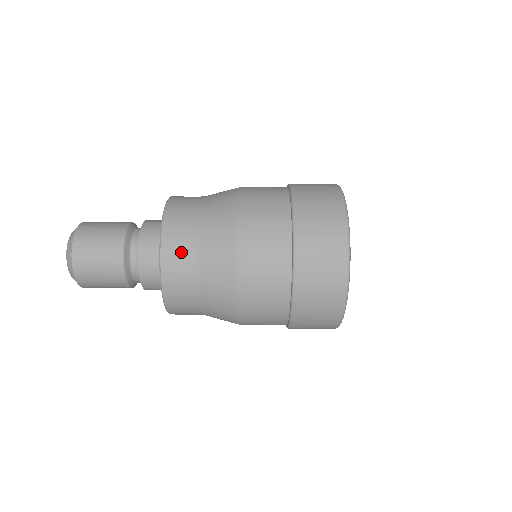
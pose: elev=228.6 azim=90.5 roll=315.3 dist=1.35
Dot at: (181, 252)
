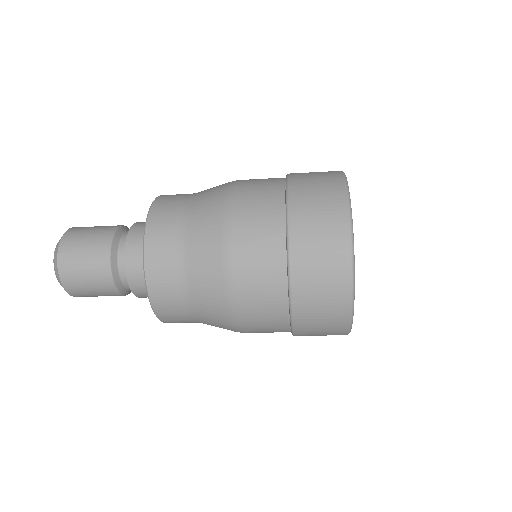
Dot at: (167, 224)
